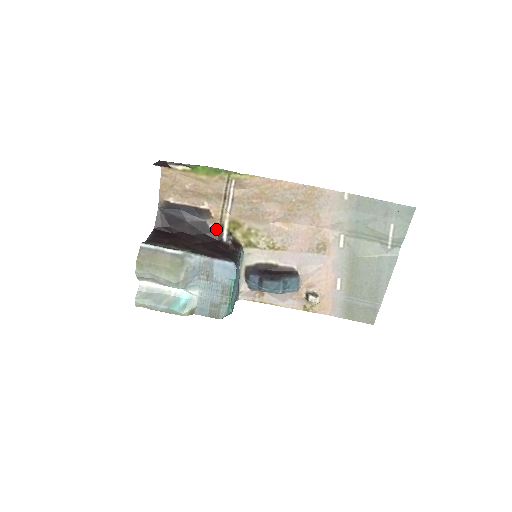
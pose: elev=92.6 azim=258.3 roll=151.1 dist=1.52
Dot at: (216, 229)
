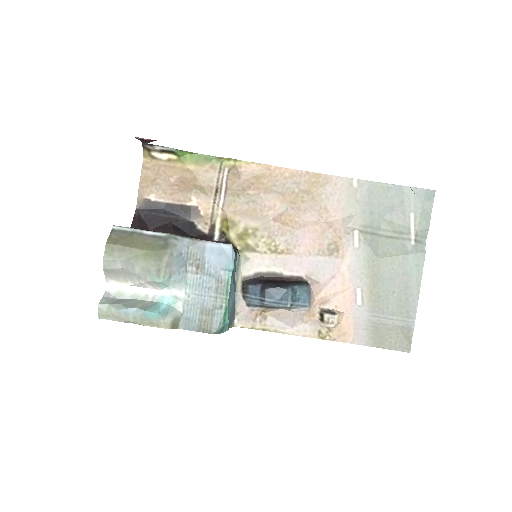
Dot at: (206, 231)
